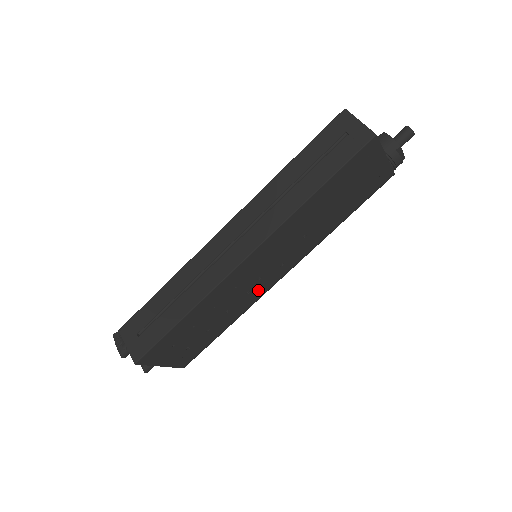
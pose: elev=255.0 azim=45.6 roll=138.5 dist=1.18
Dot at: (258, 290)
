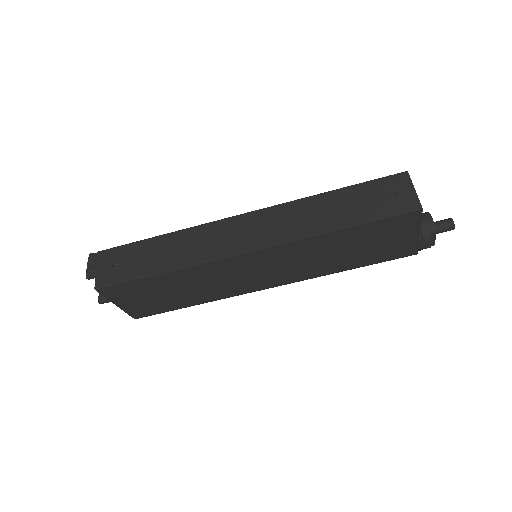
Dot at: (240, 287)
